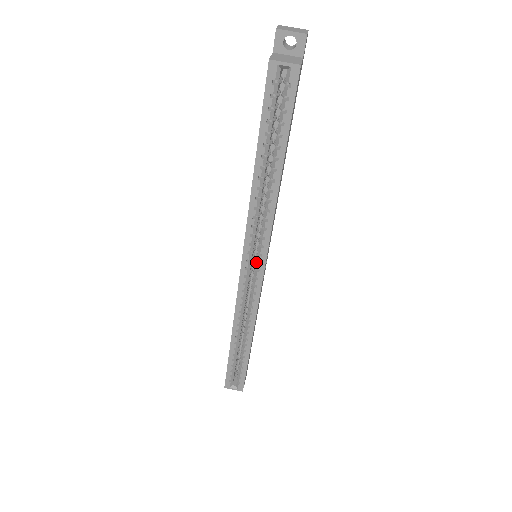
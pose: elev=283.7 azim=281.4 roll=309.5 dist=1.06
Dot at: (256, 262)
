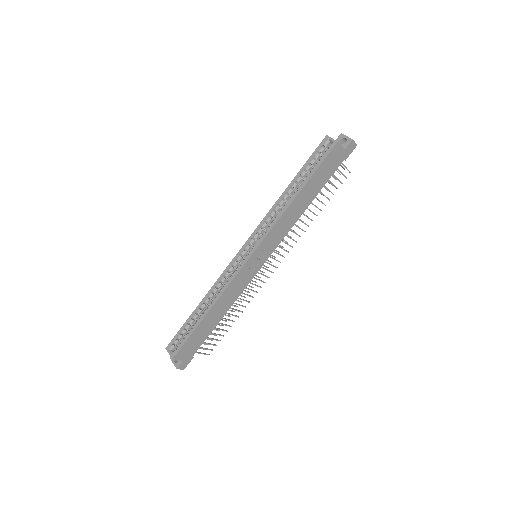
Dot at: (252, 248)
